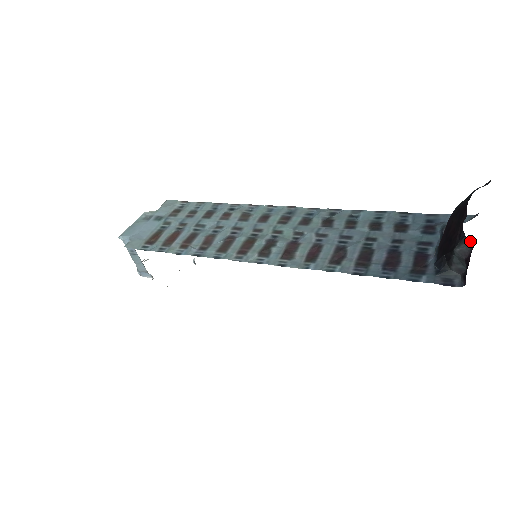
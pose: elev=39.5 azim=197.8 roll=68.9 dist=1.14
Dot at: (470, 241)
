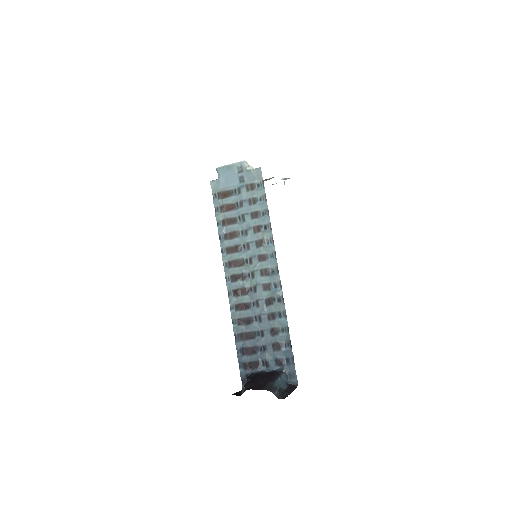
Dot at: occluded
